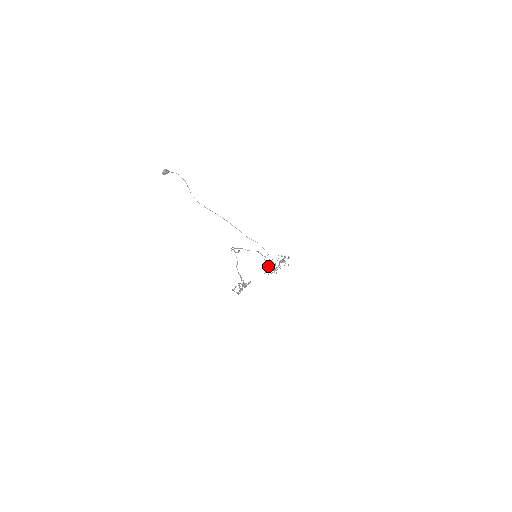
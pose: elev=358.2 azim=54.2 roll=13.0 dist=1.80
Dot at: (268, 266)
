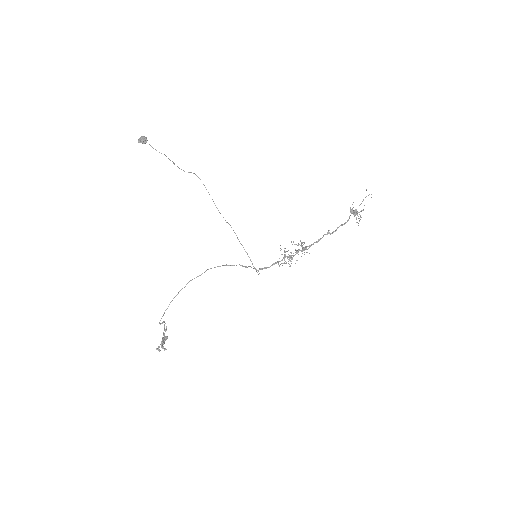
Dot at: occluded
